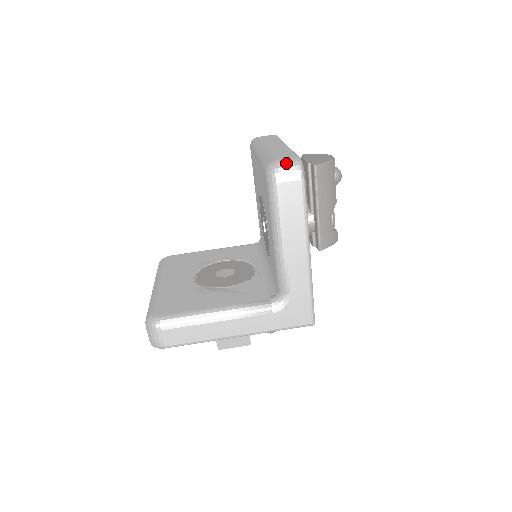
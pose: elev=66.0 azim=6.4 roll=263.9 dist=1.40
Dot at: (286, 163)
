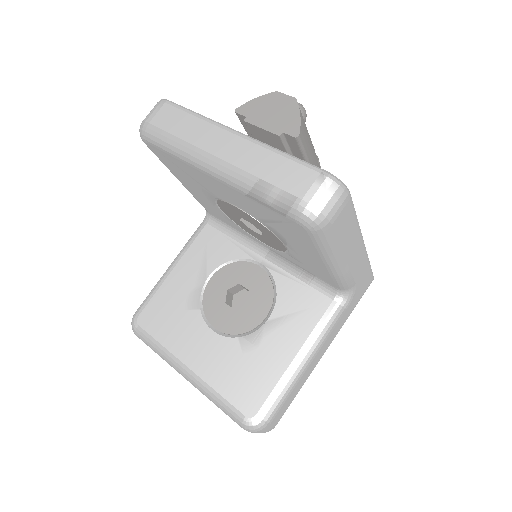
Dot at: (323, 197)
